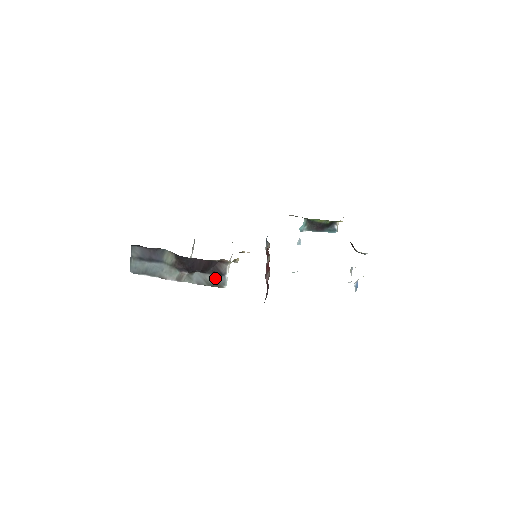
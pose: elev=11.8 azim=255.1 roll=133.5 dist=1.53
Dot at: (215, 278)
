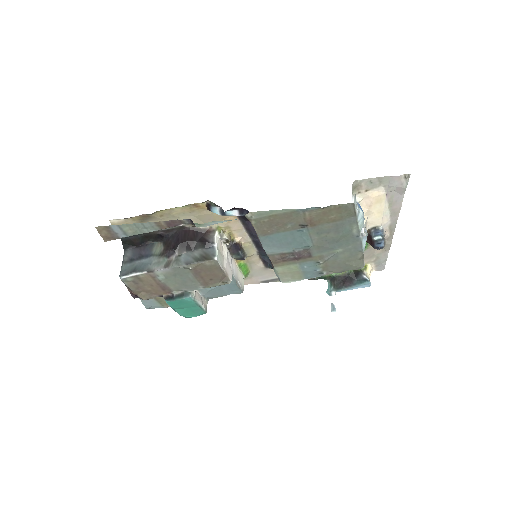
Dot at: (203, 252)
